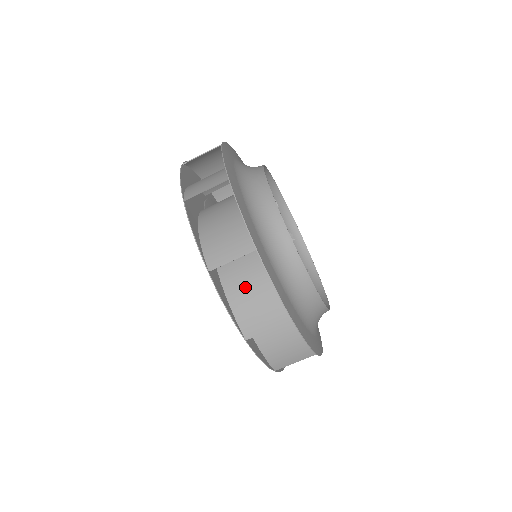
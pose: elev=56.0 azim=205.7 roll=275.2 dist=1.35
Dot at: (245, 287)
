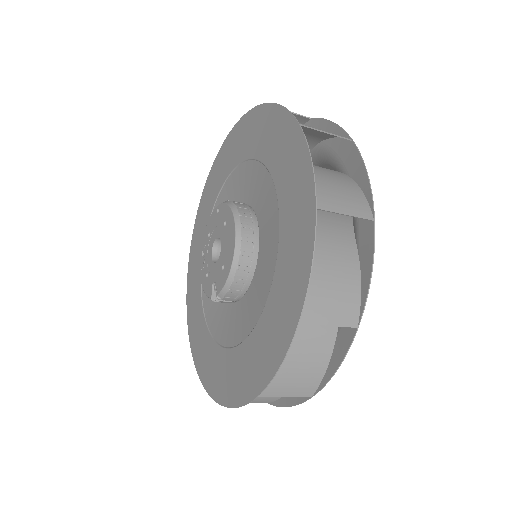
Dot at: (322, 172)
